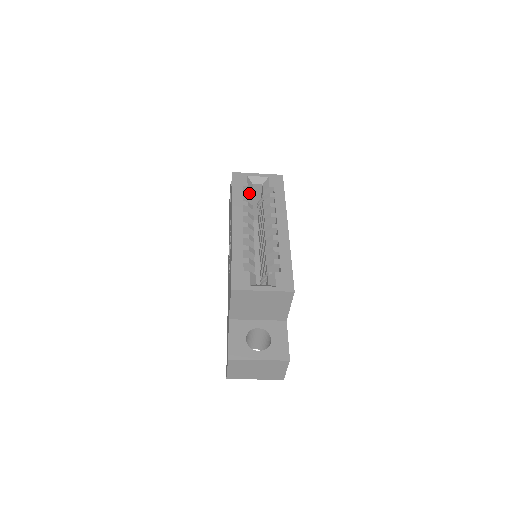
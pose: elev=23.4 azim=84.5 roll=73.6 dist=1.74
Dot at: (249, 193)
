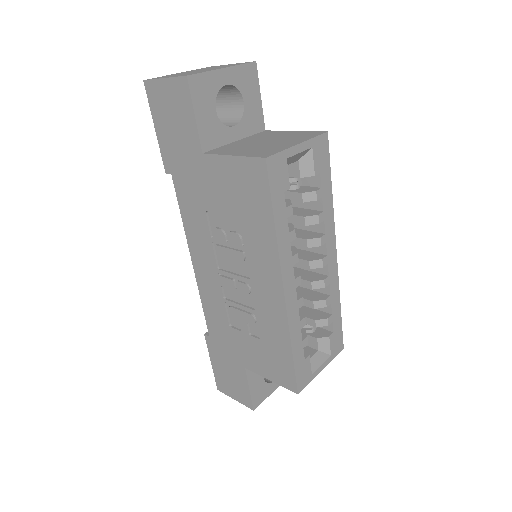
Dot at: (291, 203)
